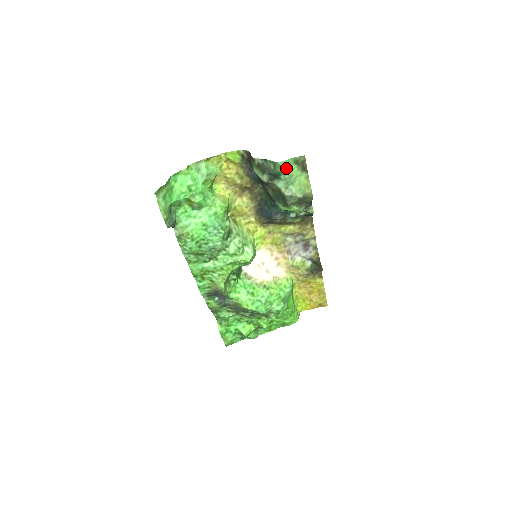
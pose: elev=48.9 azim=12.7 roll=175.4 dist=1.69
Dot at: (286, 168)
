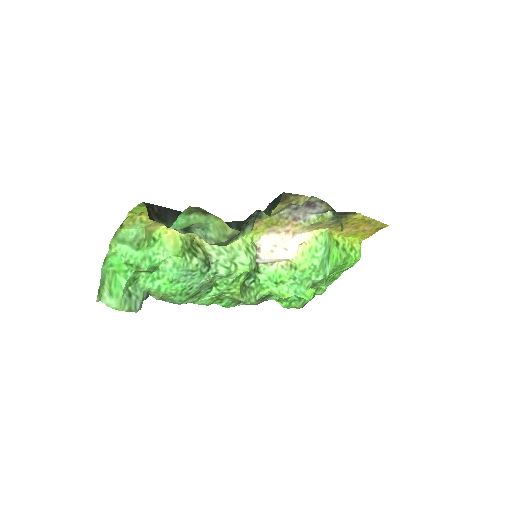
Dot at: (184, 225)
